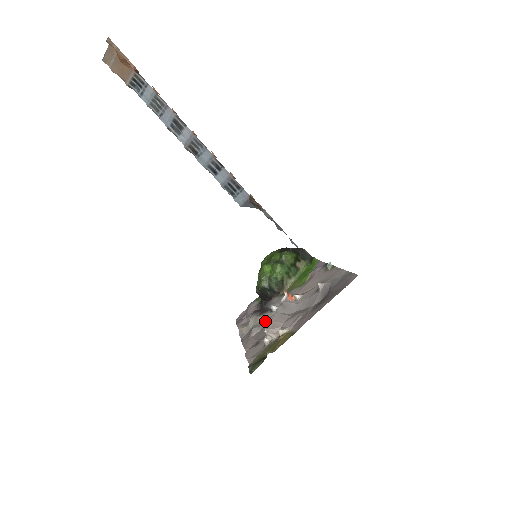
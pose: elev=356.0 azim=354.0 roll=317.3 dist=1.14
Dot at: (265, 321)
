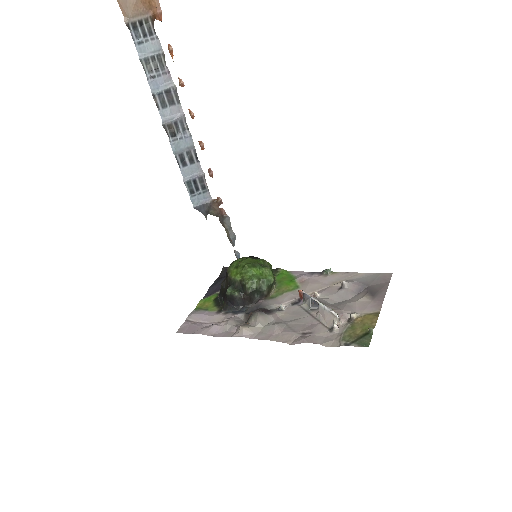
Dot at: (280, 318)
